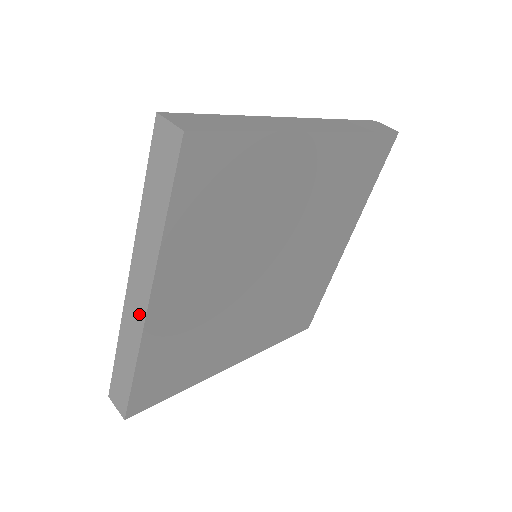
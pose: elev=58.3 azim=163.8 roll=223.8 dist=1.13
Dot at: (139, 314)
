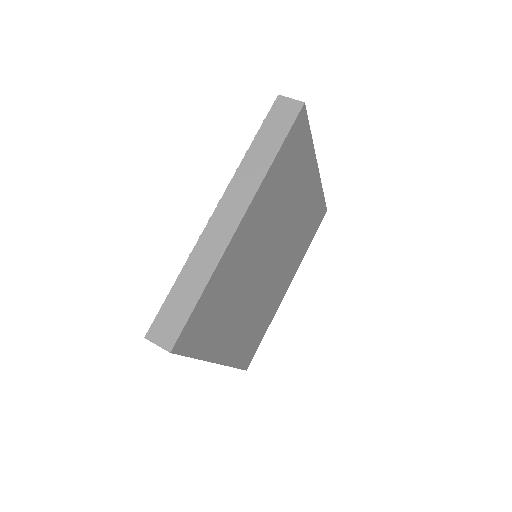
Dot at: occluded
